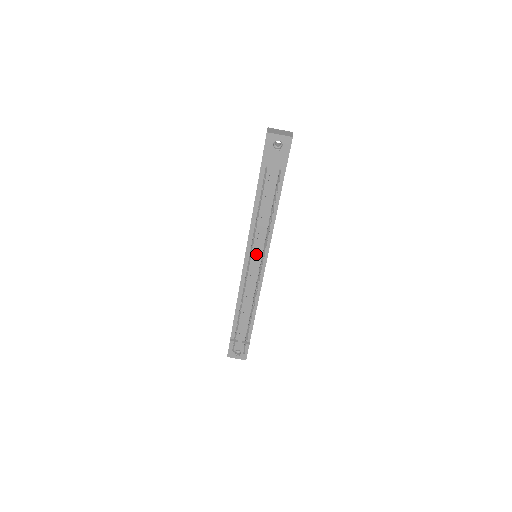
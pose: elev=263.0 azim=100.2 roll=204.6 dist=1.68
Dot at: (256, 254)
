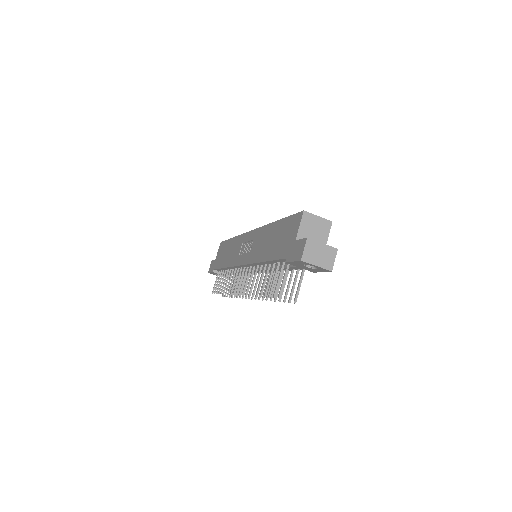
Dot at: occluded
